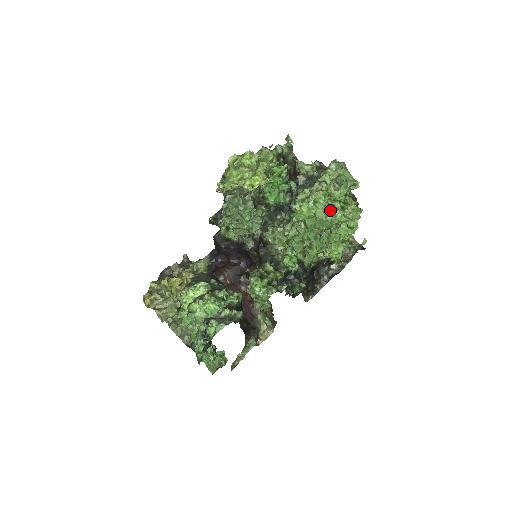
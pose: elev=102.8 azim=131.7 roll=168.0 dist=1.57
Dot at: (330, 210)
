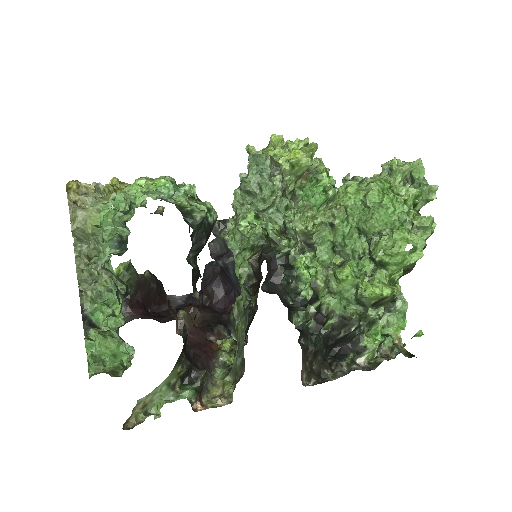
Dot at: (389, 195)
